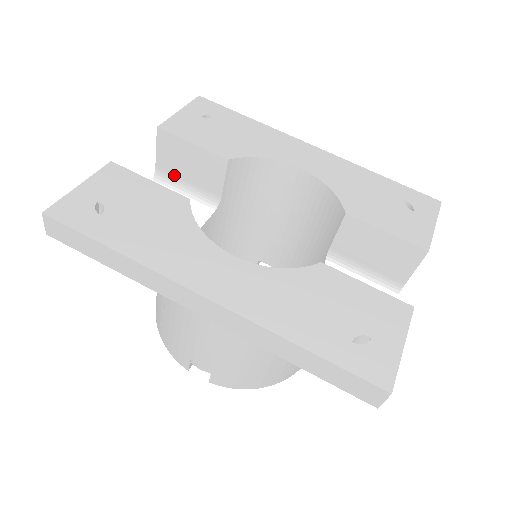
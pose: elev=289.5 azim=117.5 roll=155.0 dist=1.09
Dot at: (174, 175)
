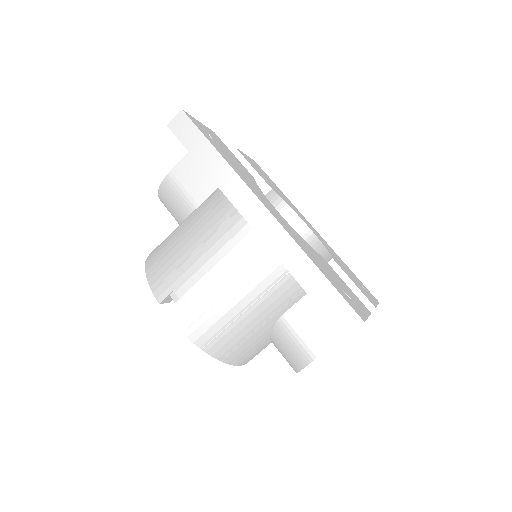
Dot at: occluded
